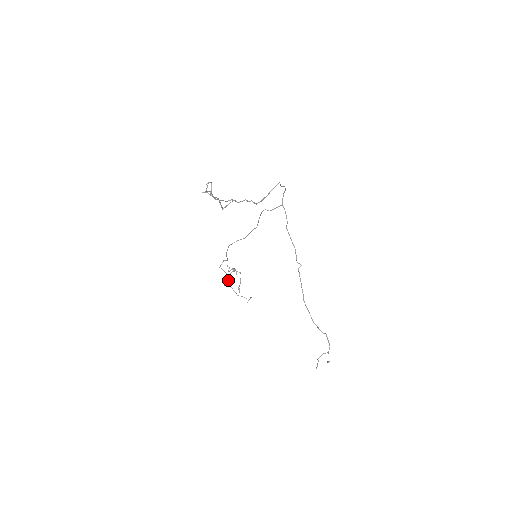
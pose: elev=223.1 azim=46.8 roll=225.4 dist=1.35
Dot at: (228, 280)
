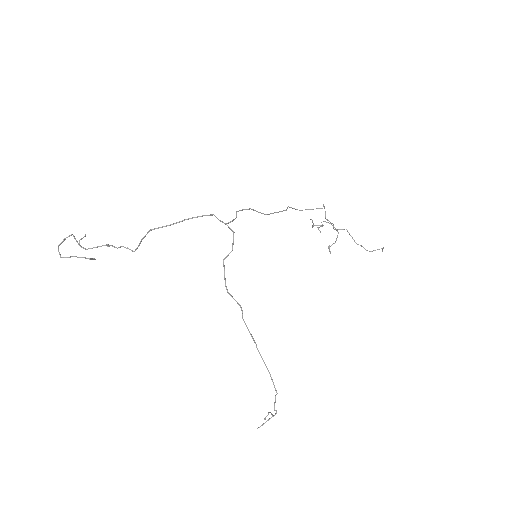
Dot at: (333, 227)
